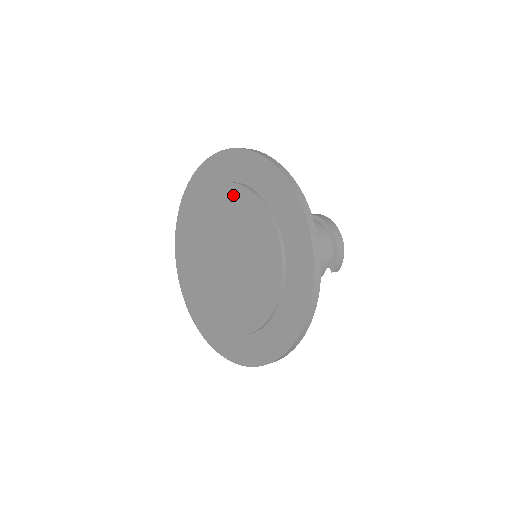
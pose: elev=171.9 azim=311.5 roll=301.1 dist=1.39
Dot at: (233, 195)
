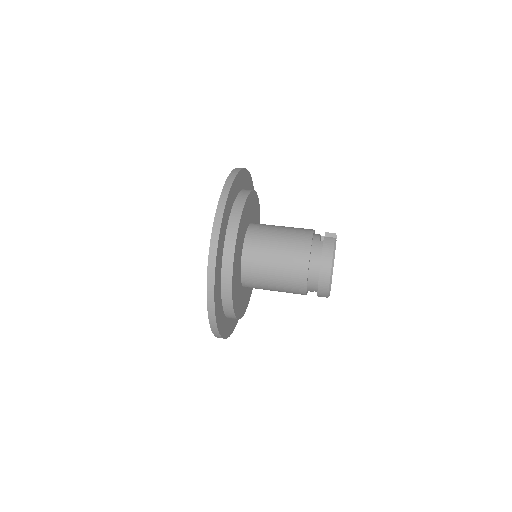
Dot at: occluded
